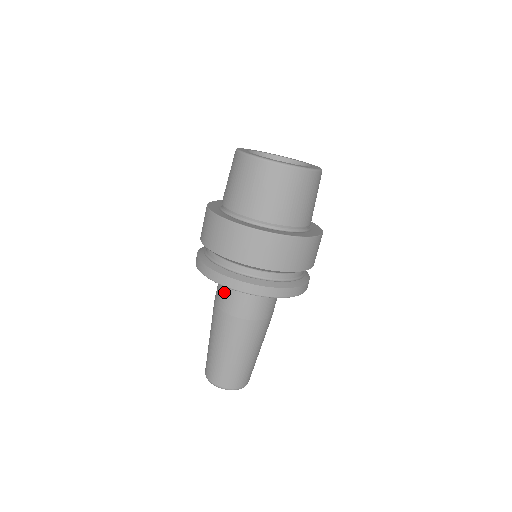
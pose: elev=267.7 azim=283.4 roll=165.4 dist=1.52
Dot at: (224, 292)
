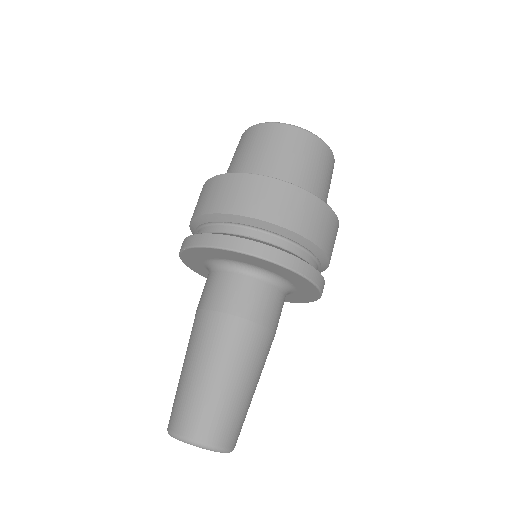
Dot at: (209, 284)
